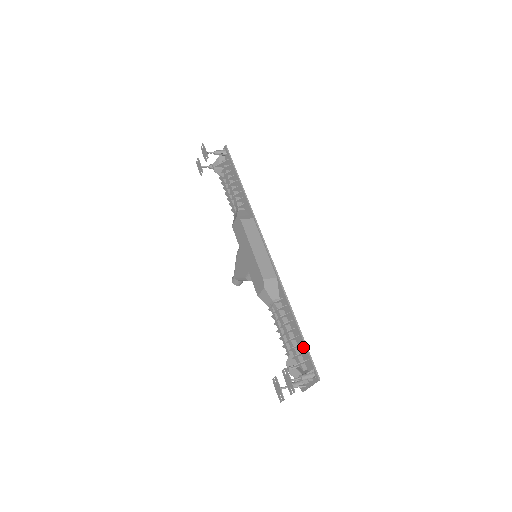
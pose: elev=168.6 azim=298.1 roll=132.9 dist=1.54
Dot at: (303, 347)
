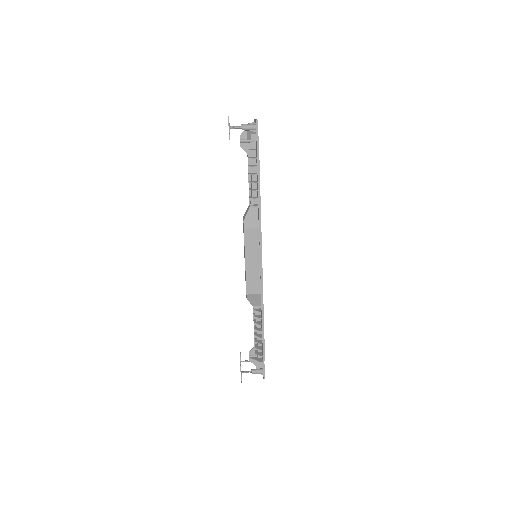
Dot at: (262, 352)
